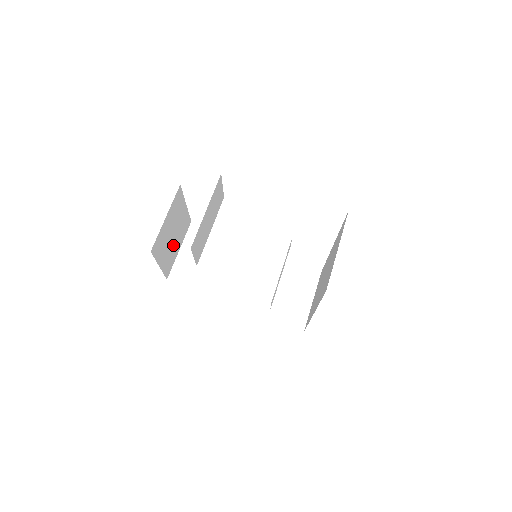
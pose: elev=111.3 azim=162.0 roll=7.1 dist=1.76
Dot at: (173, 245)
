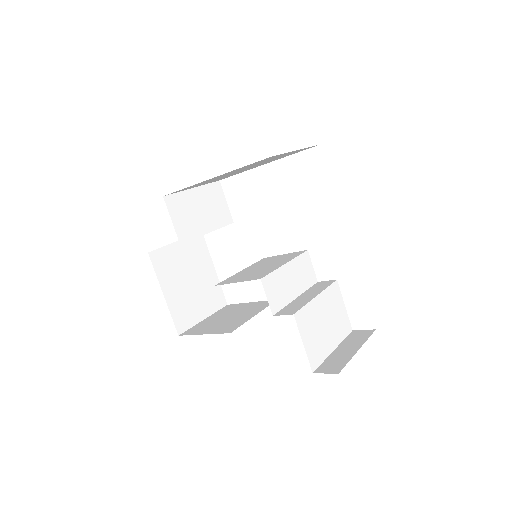
Dot at: (191, 297)
